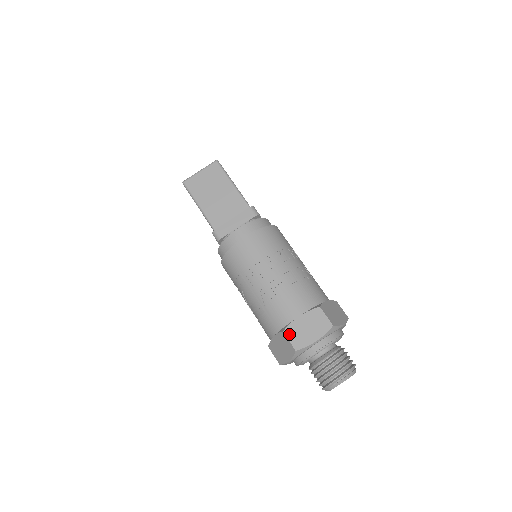
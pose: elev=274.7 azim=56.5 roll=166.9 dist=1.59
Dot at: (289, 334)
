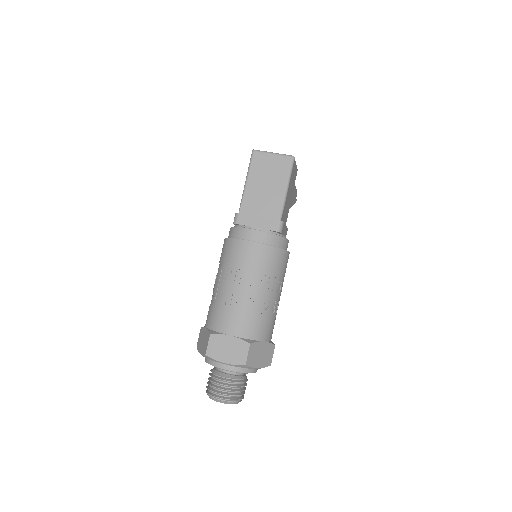
Dot at: (212, 340)
